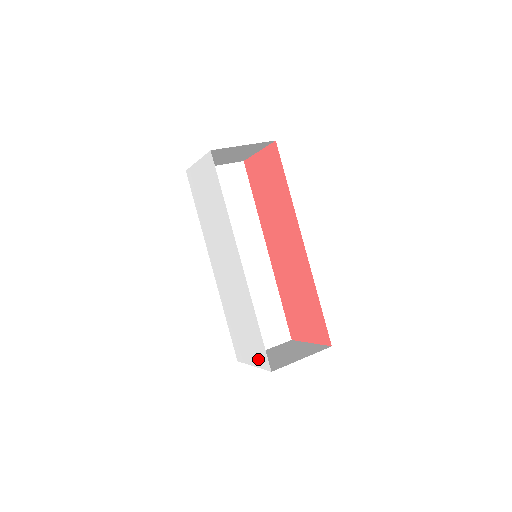
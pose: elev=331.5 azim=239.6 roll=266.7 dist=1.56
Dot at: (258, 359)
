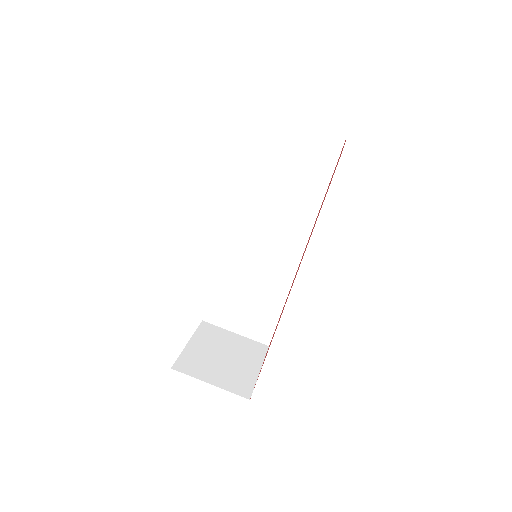
Dot at: occluded
